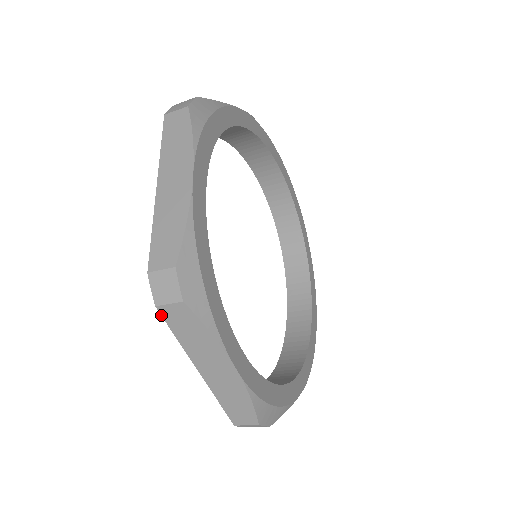
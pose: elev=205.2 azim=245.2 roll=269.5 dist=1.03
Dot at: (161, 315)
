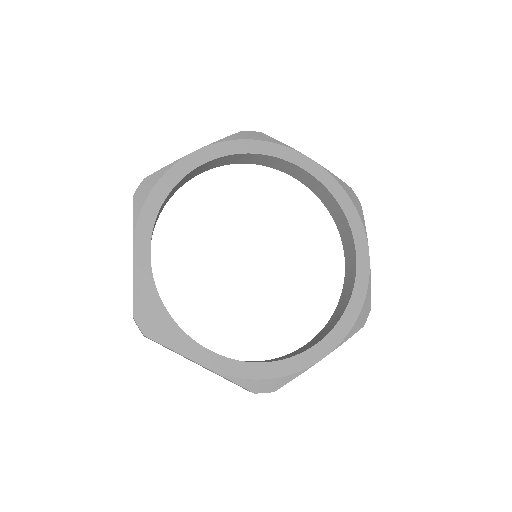
Dot at: occluded
